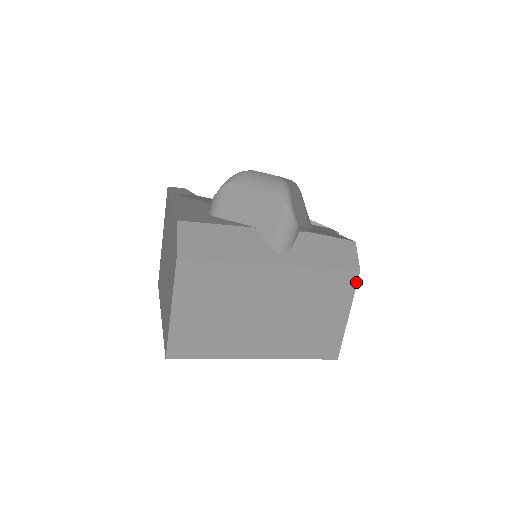
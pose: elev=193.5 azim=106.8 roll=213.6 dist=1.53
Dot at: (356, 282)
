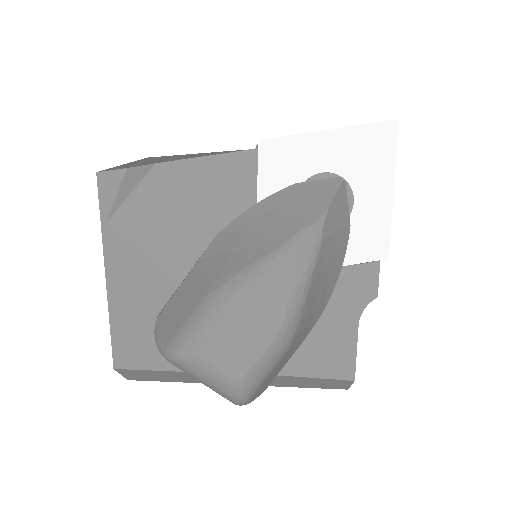
Dot at: occluded
